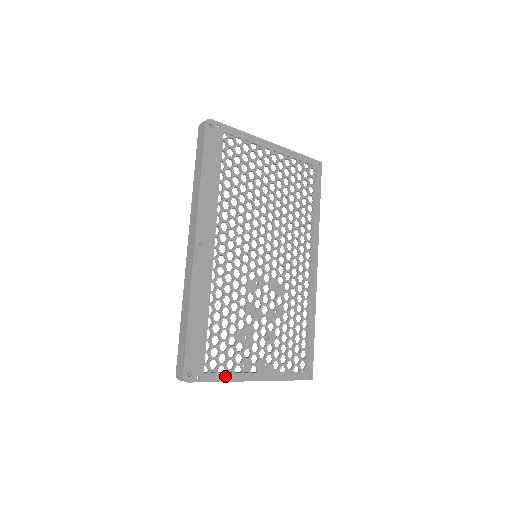
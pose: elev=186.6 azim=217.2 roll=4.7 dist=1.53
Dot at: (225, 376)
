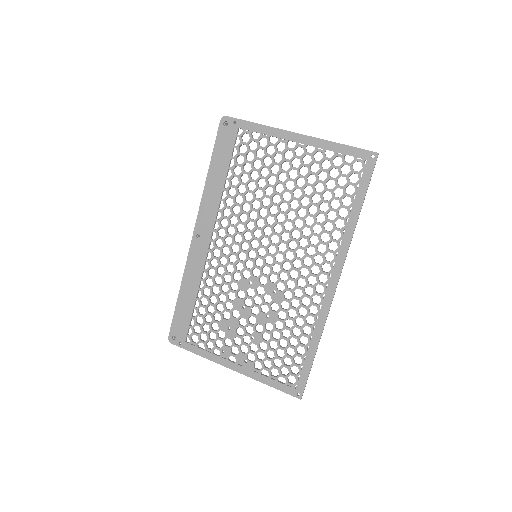
Dot at: (203, 352)
